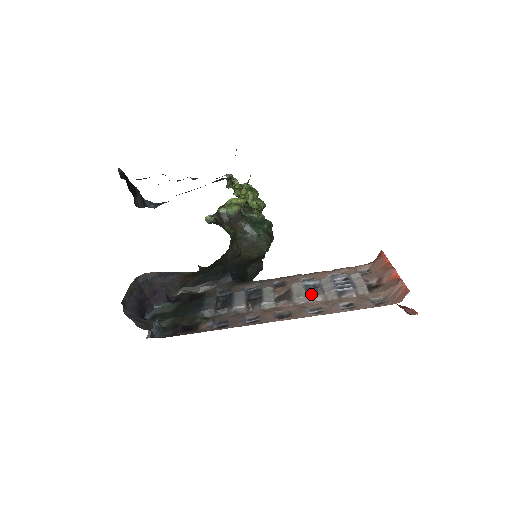
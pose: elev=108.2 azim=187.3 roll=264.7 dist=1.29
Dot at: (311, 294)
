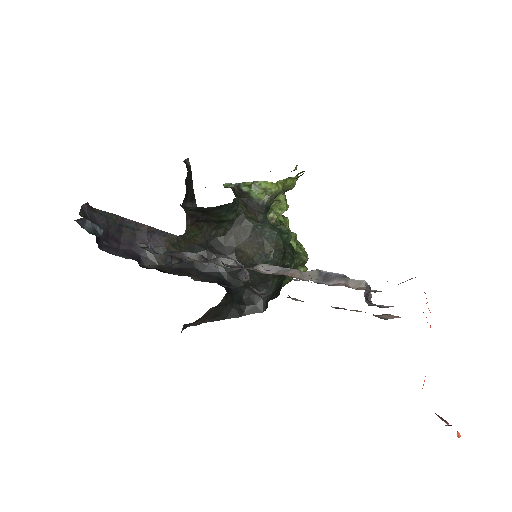
Dot at: occluded
